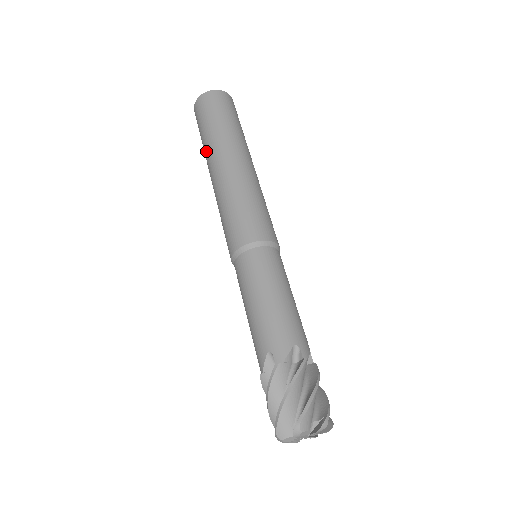
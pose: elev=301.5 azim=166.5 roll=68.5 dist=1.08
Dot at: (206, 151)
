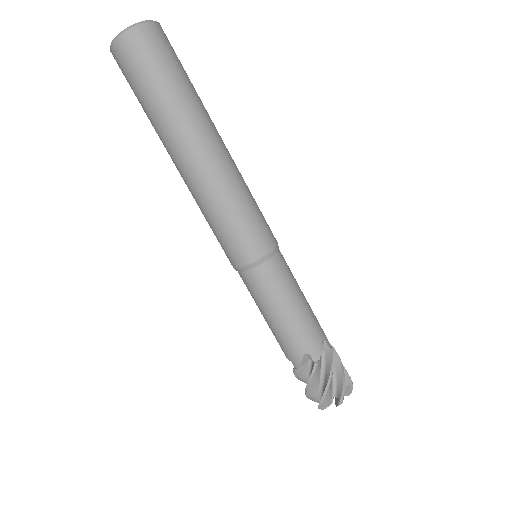
Dot at: occluded
